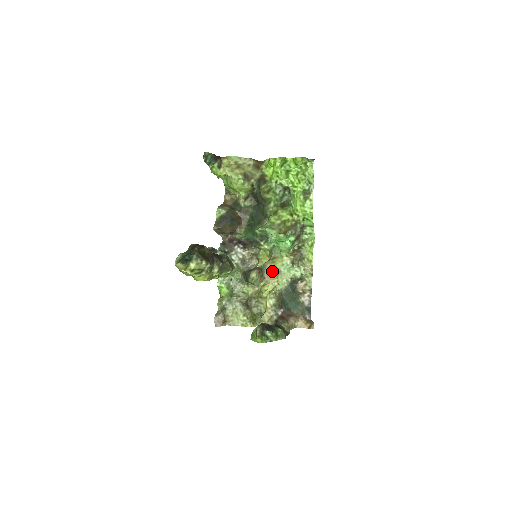
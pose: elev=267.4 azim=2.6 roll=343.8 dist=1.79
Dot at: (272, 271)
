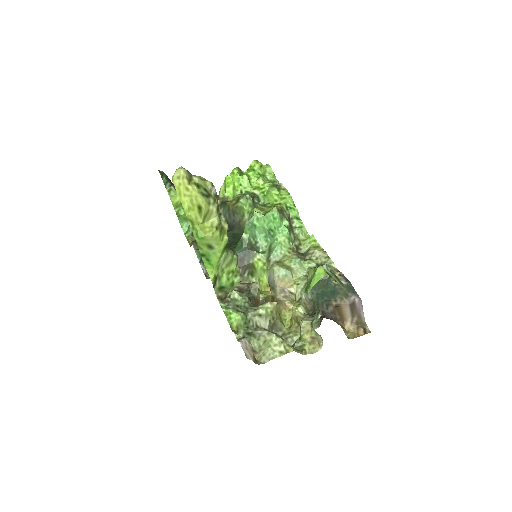
Dot at: (283, 268)
